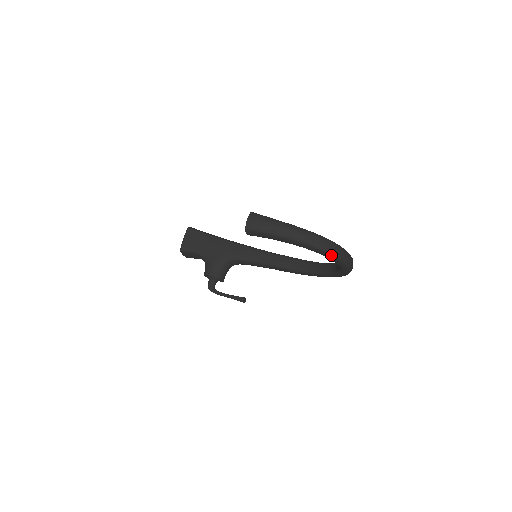
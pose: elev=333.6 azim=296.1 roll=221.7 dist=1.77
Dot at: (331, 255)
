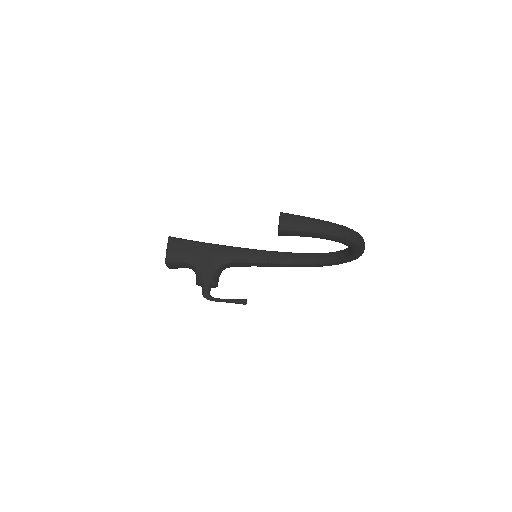
Dot at: (356, 244)
